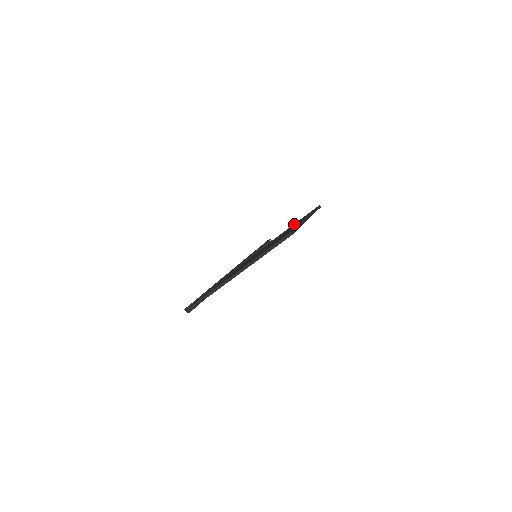
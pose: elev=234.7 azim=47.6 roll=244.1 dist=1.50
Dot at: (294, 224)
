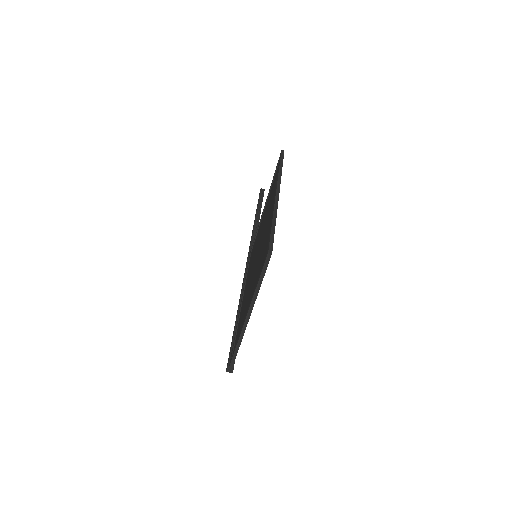
Dot at: (270, 187)
